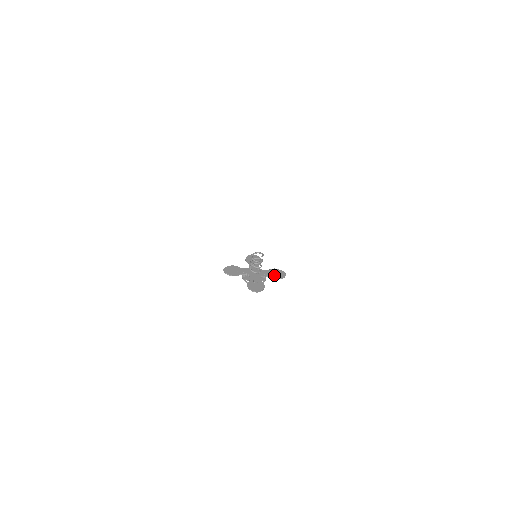
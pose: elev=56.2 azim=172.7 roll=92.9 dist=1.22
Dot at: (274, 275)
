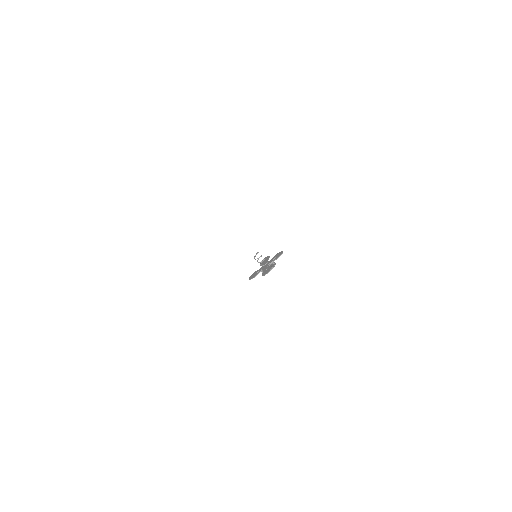
Dot at: (276, 257)
